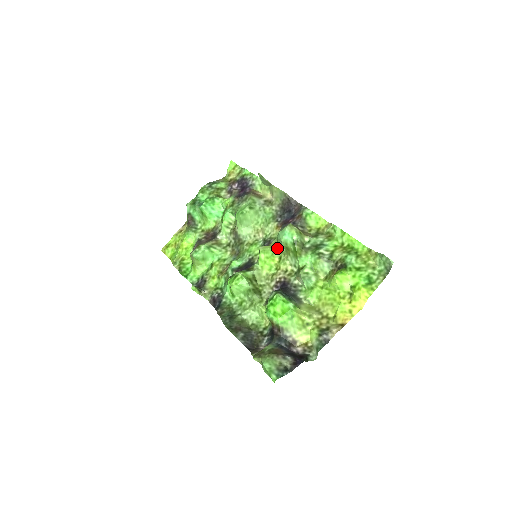
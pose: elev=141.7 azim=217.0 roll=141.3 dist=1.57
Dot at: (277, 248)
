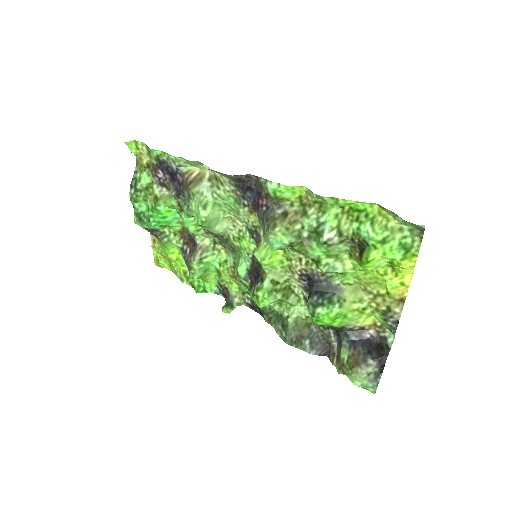
Dot at: occluded
